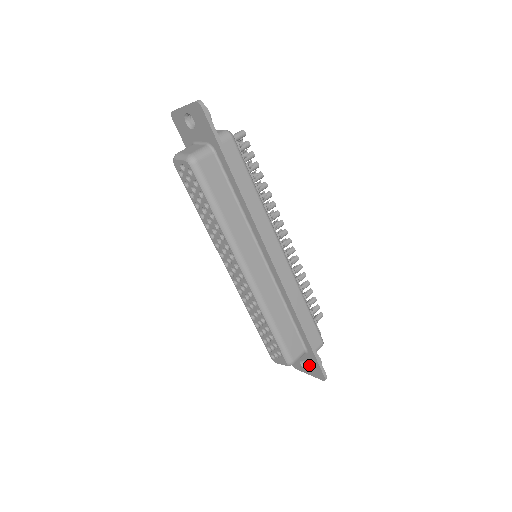
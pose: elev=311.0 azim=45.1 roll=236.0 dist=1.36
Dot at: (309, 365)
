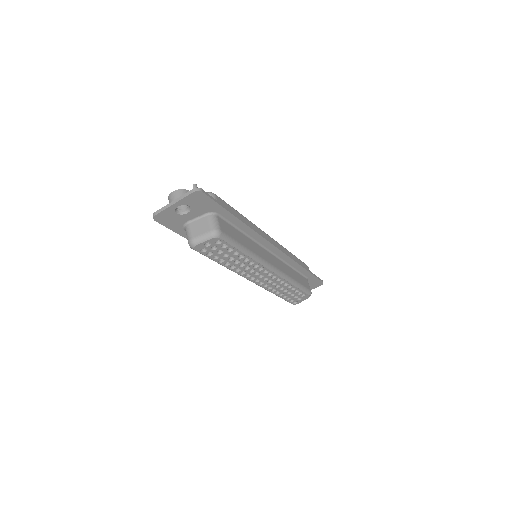
Dot at: occluded
